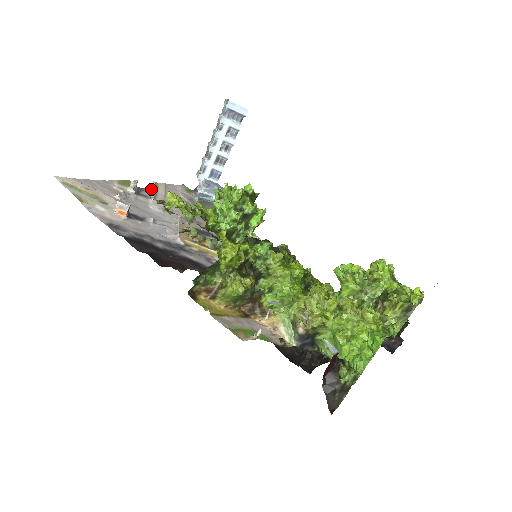
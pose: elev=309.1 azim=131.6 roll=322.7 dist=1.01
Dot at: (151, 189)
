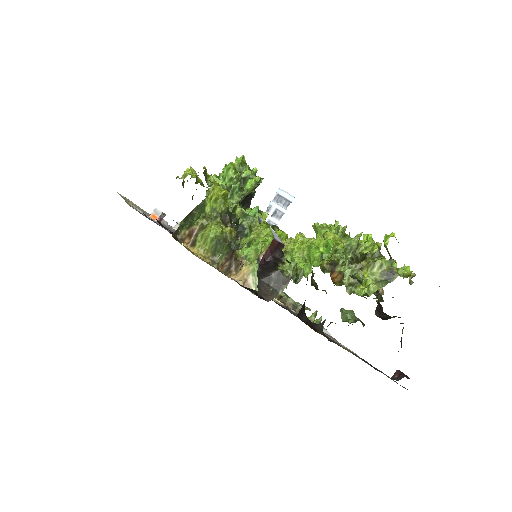
Dot at: occluded
